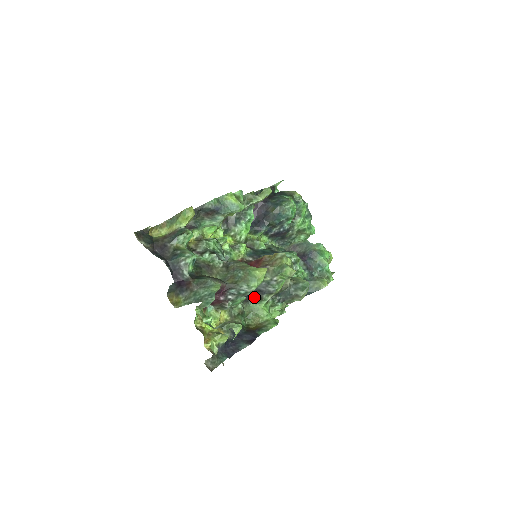
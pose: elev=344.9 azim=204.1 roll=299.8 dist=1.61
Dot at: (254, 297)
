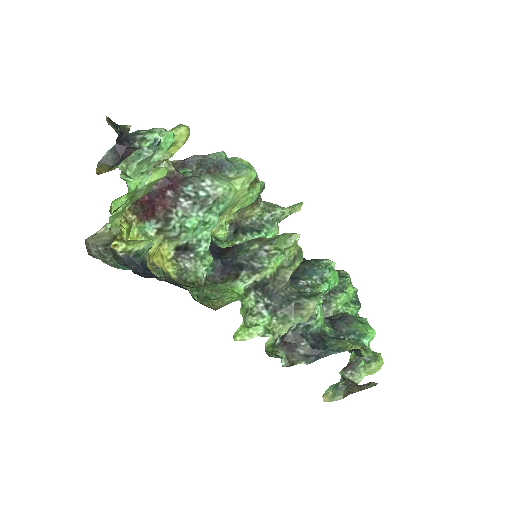
Dot at: (228, 275)
